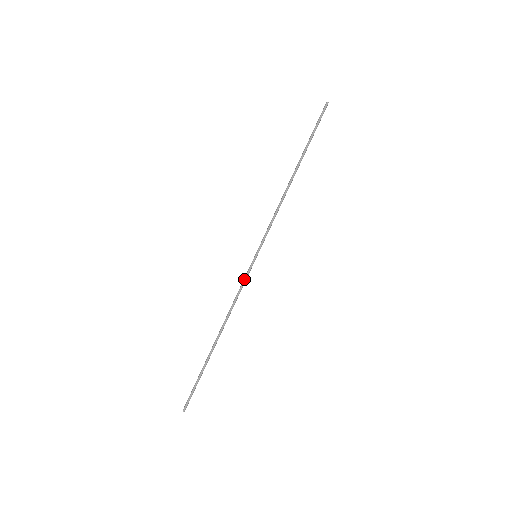
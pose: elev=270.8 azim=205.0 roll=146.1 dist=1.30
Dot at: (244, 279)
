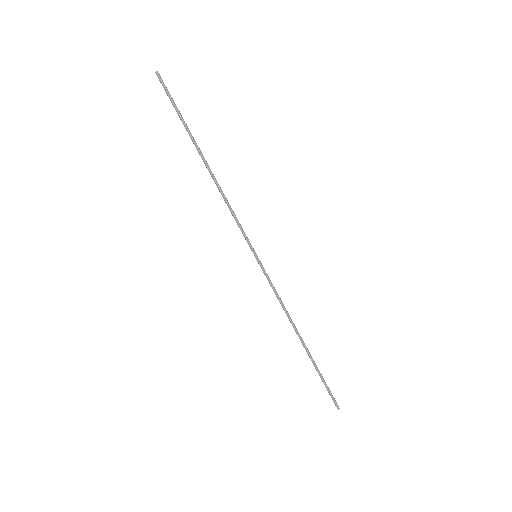
Dot at: (269, 282)
